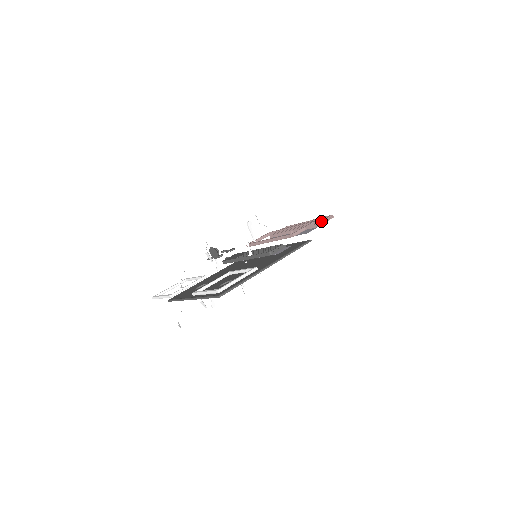
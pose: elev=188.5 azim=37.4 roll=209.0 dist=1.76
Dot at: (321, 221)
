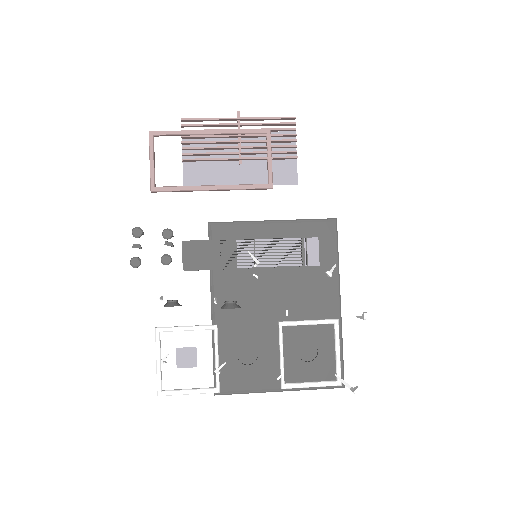
Dot at: occluded
